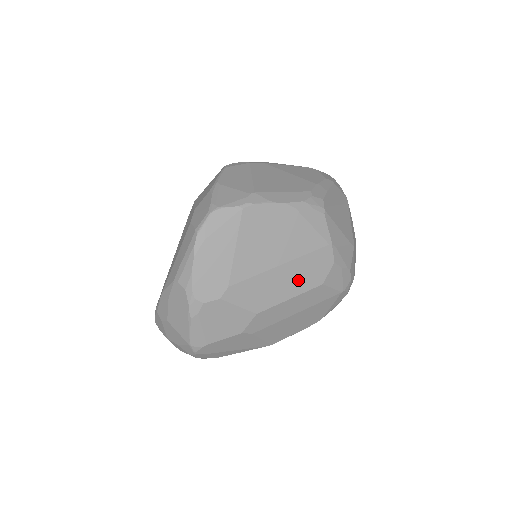
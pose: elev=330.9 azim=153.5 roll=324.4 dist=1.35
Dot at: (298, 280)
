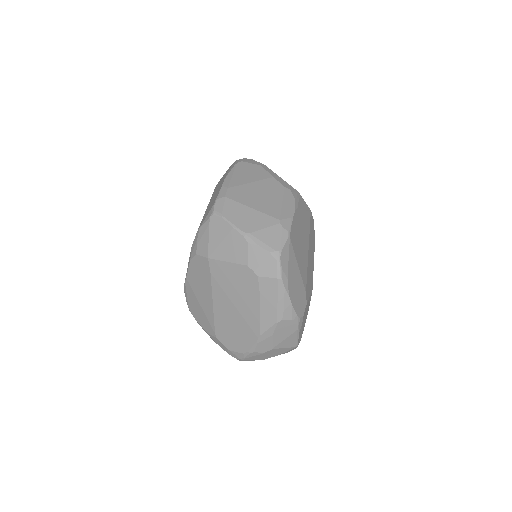
Dot at: (312, 249)
